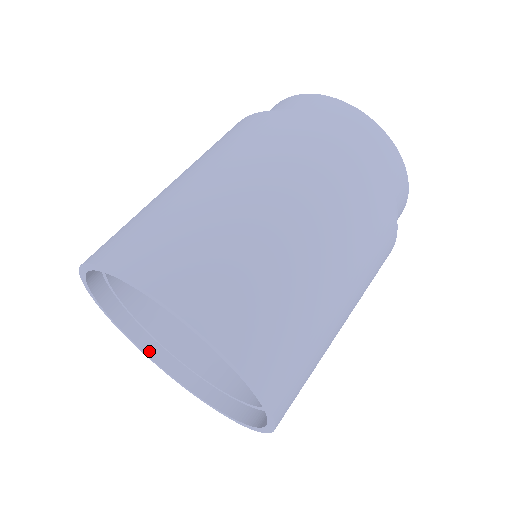
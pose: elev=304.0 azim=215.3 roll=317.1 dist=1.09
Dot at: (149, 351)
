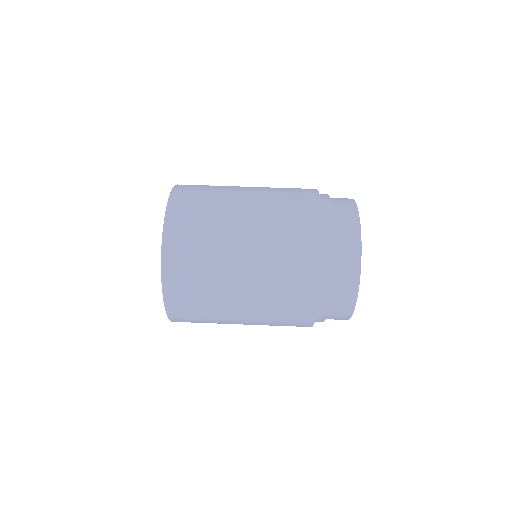
Dot at: occluded
